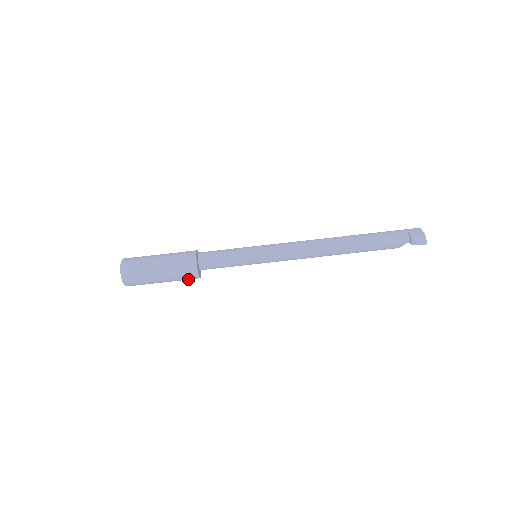
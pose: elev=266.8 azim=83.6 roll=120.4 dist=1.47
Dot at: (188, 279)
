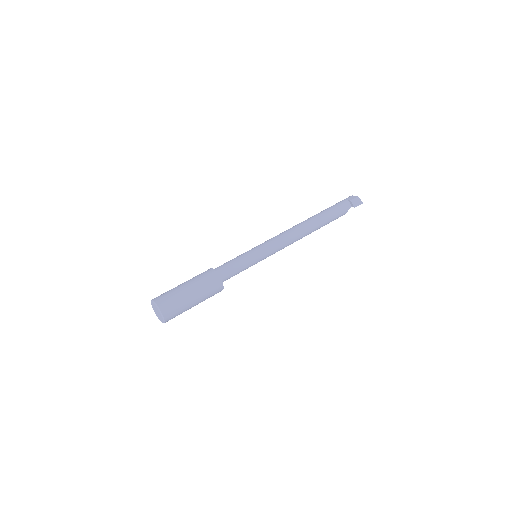
Dot at: (214, 294)
